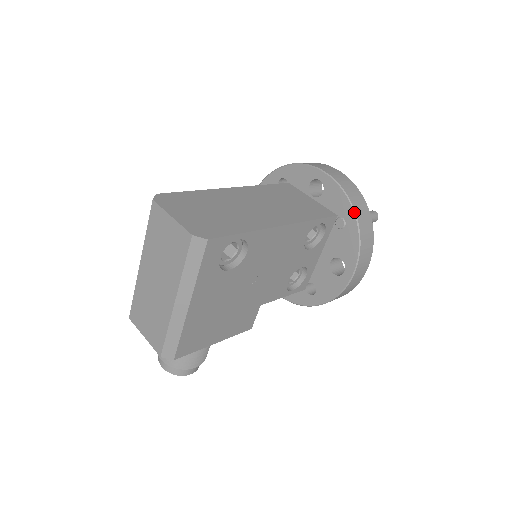
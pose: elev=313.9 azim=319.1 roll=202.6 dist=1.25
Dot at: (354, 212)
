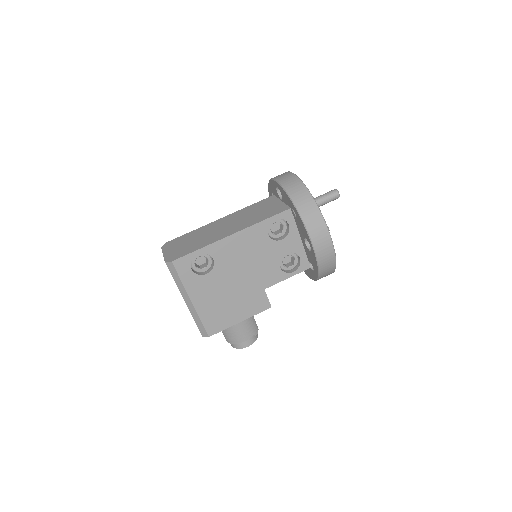
Dot at: (292, 202)
